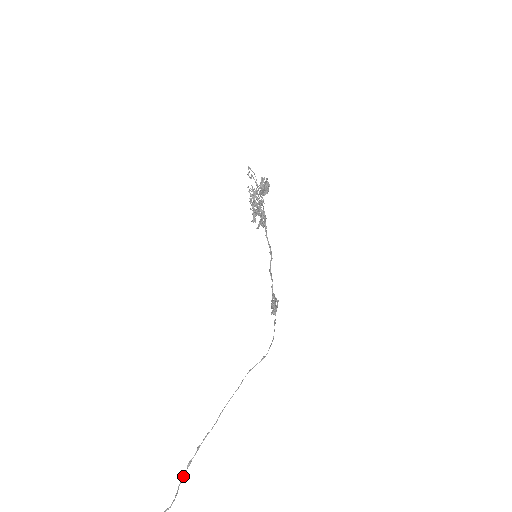
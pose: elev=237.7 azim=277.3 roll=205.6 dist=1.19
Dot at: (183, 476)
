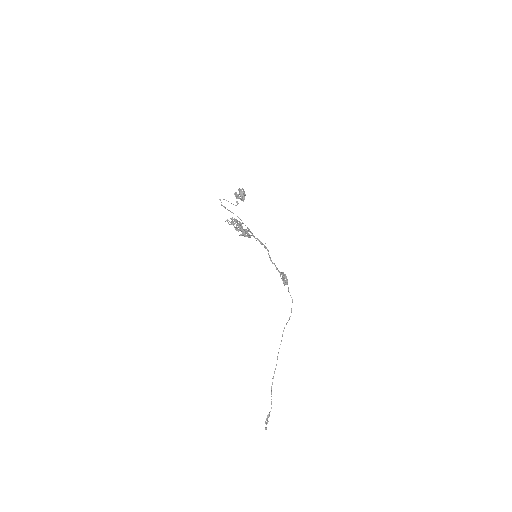
Dot at: (271, 394)
